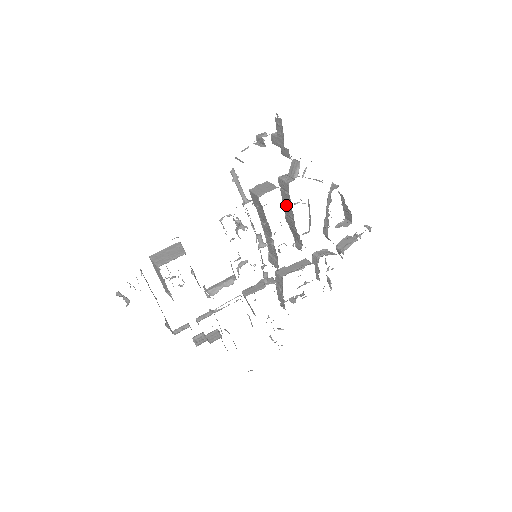
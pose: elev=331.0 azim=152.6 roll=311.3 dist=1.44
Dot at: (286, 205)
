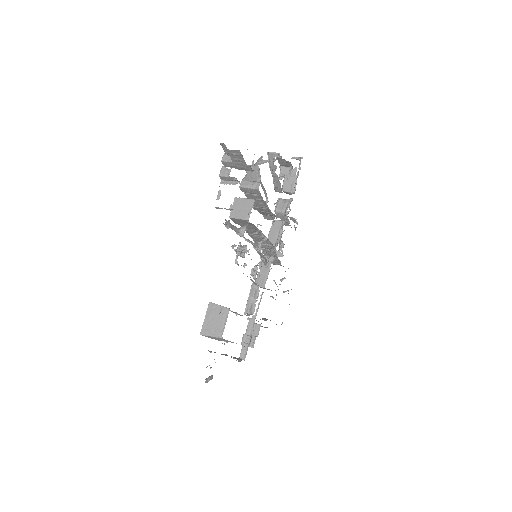
Dot at: (255, 202)
